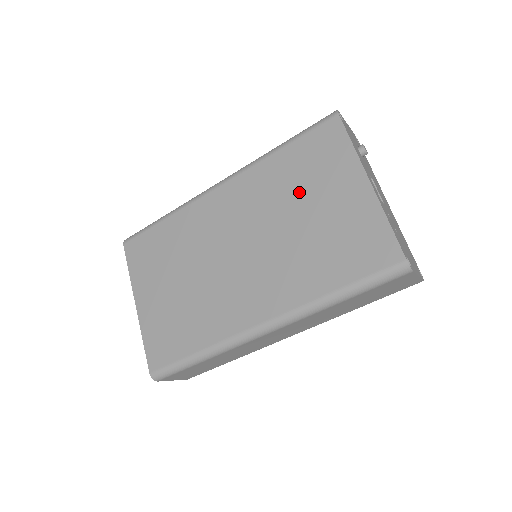
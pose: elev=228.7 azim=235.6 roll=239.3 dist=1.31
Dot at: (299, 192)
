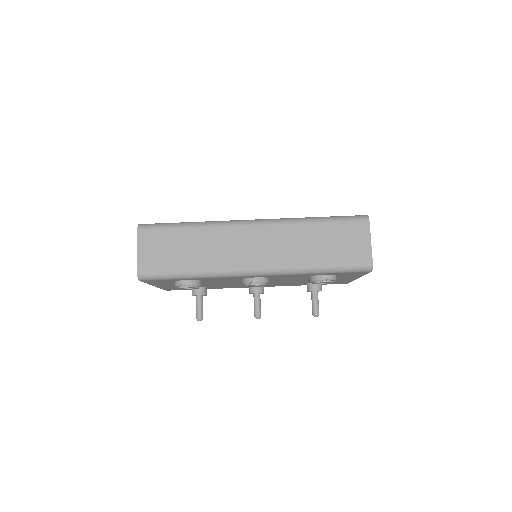
Dot at: occluded
